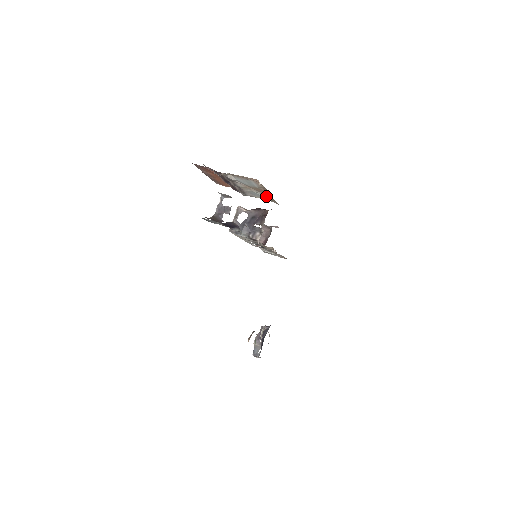
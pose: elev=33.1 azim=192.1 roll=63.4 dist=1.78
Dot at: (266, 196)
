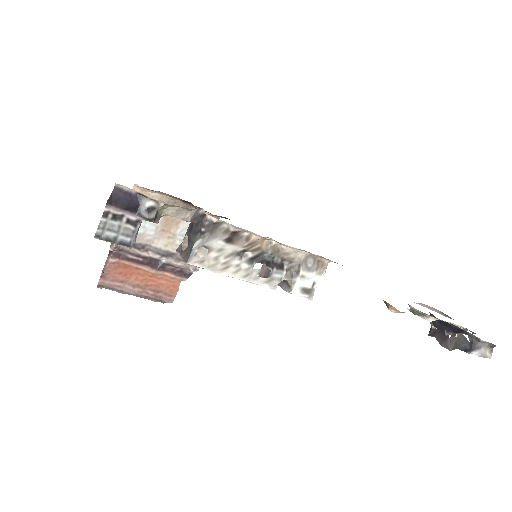
Dot at: occluded
